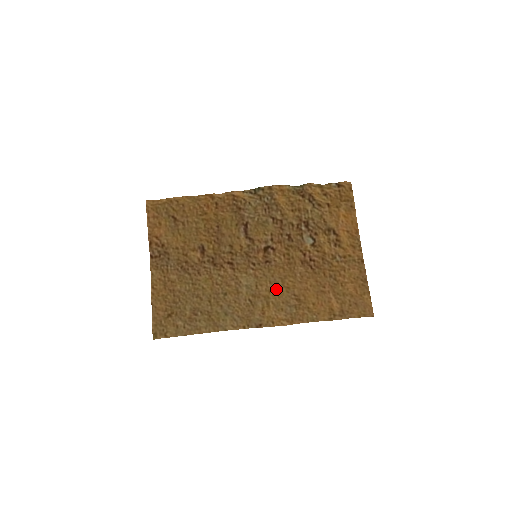
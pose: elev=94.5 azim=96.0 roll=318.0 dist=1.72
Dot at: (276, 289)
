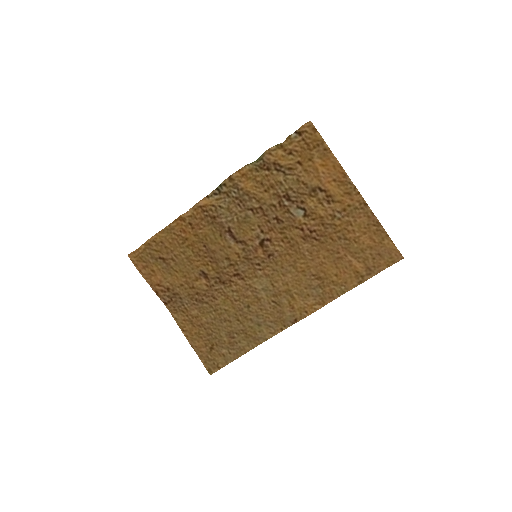
Dot at: (292, 279)
